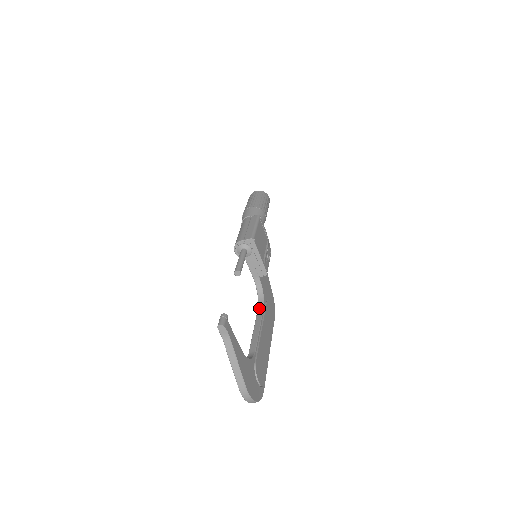
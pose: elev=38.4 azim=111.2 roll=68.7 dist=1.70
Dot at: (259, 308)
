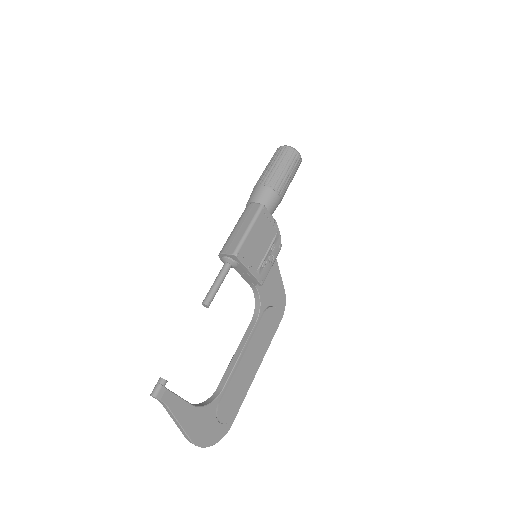
Dot at: (252, 320)
